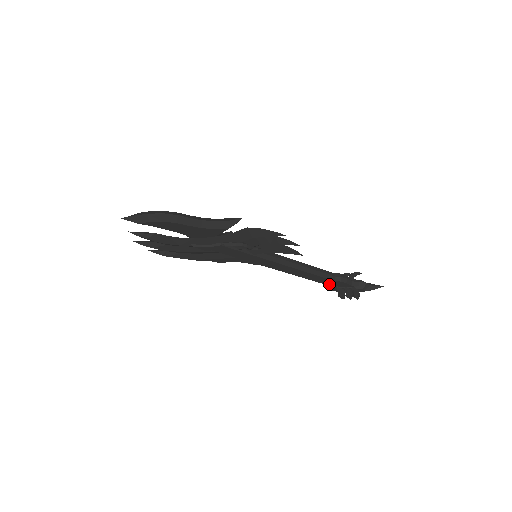
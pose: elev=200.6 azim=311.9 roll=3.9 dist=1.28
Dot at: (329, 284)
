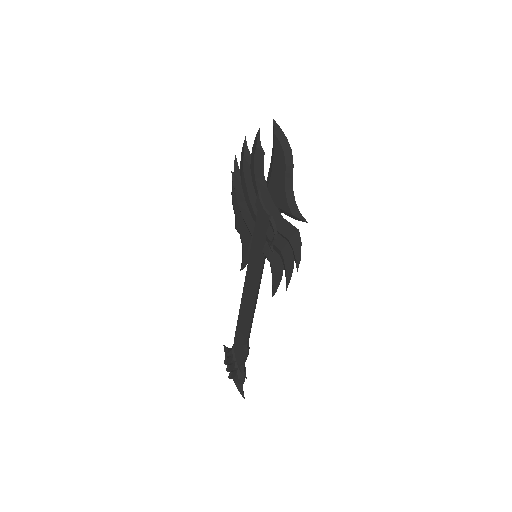
Dot at: (236, 343)
